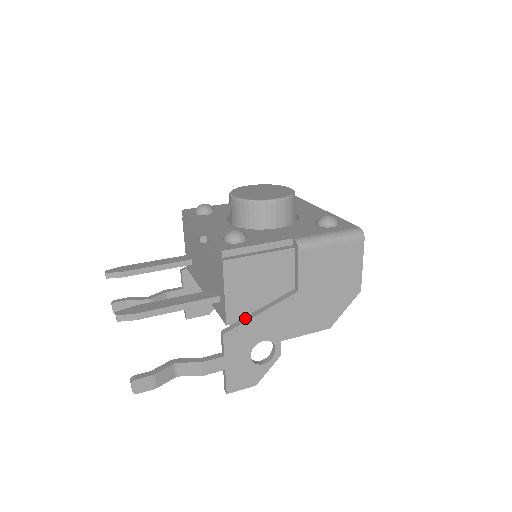
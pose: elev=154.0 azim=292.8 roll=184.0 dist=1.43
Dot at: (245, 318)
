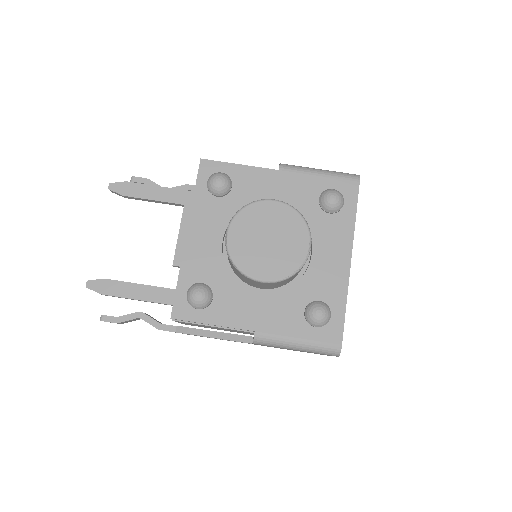
Dot at: (199, 331)
